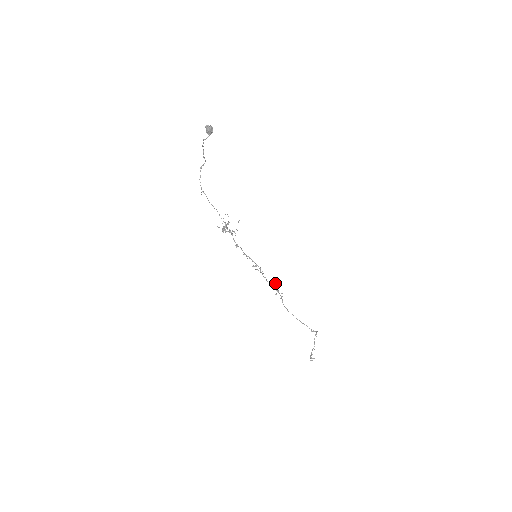
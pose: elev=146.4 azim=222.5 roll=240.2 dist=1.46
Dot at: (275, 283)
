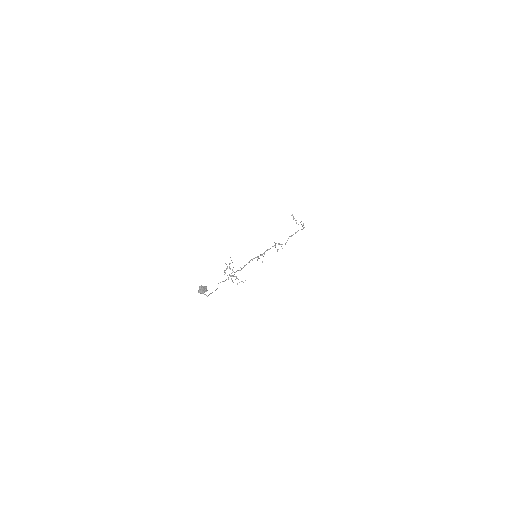
Dot at: occluded
